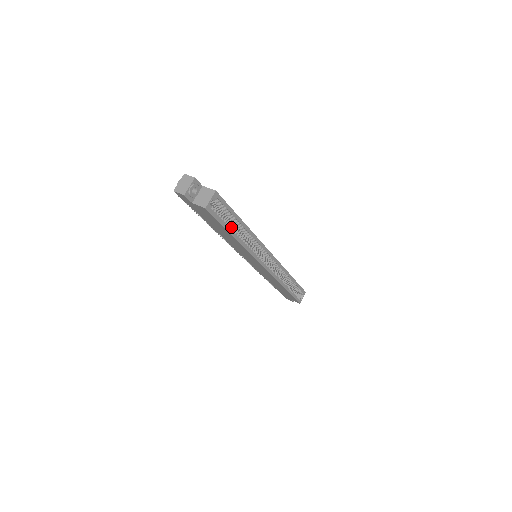
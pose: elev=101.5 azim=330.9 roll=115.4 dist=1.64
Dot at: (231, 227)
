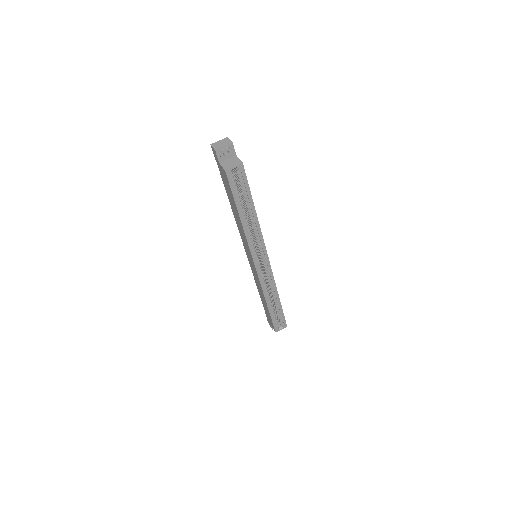
Dot at: (242, 206)
